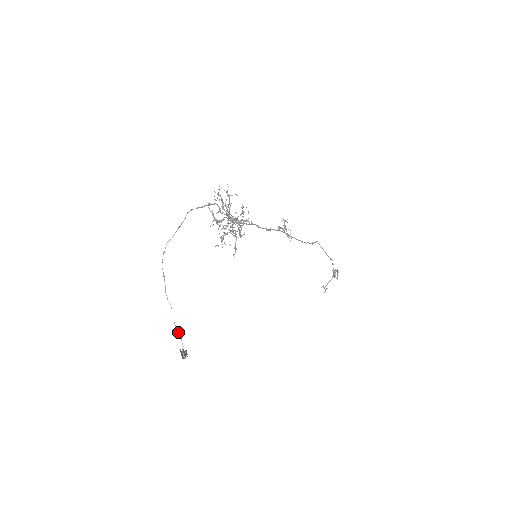
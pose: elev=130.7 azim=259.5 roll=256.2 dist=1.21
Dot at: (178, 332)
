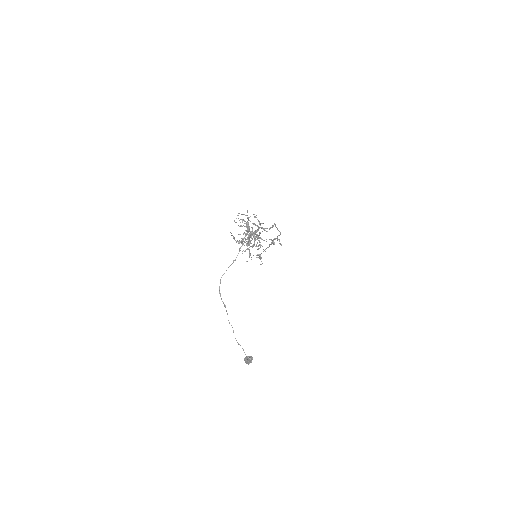
Dot at: (240, 345)
